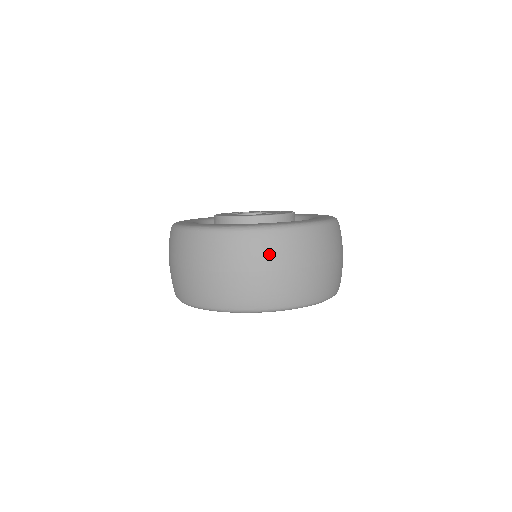
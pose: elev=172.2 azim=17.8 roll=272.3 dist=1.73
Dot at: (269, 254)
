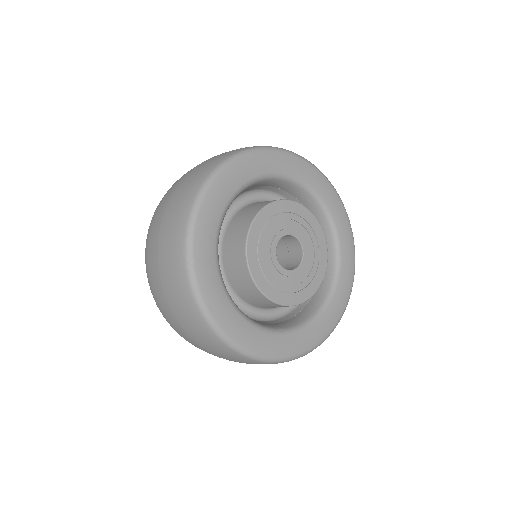
Dot at: (199, 337)
